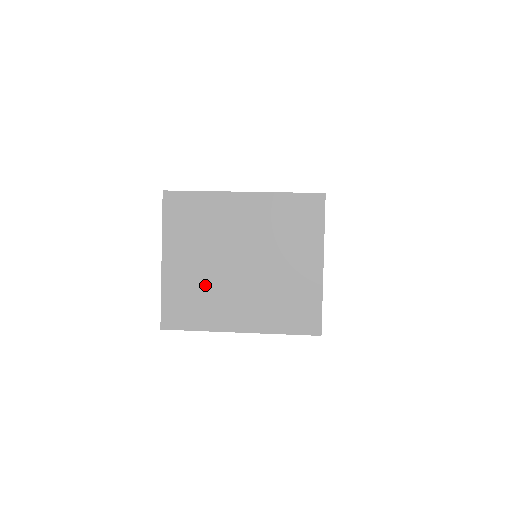
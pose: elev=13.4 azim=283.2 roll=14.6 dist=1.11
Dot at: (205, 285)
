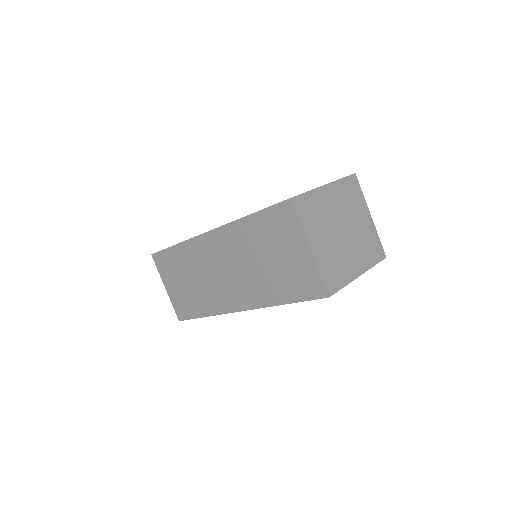
Dot at: (335, 254)
